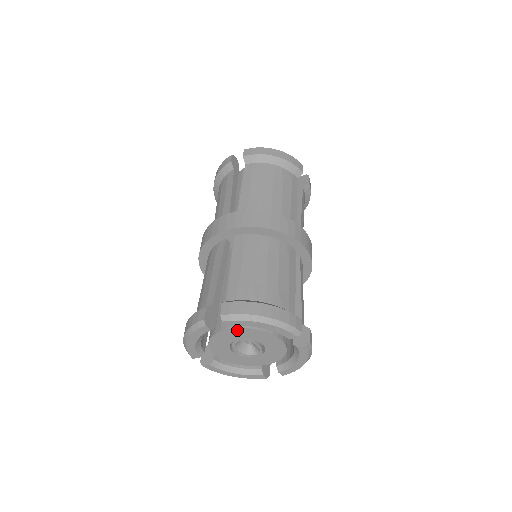
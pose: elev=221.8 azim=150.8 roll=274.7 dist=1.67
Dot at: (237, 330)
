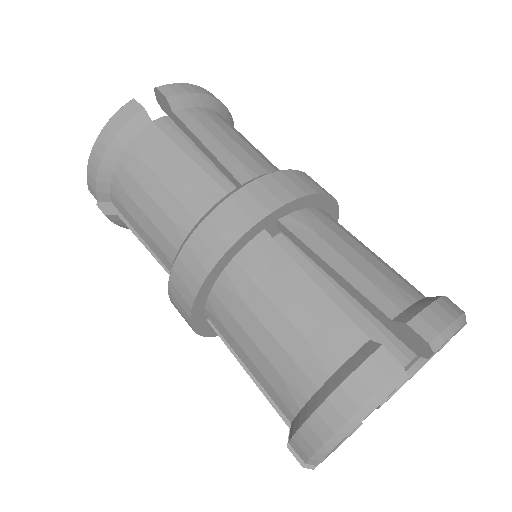
Dot at: (410, 362)
